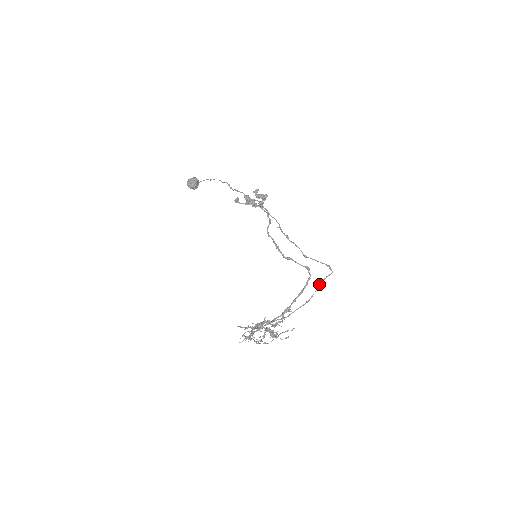
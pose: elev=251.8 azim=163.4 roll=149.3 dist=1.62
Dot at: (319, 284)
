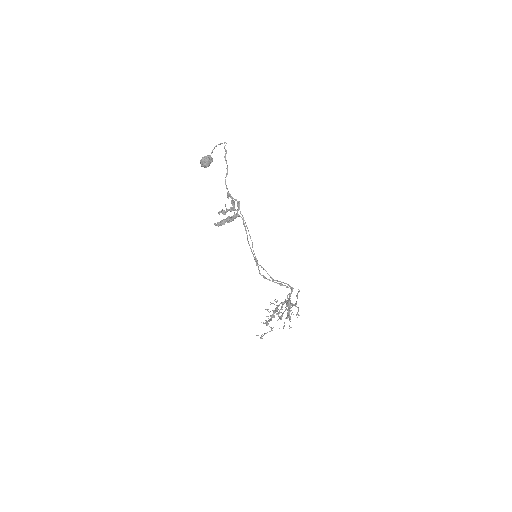
Dot at: (296, 295)
